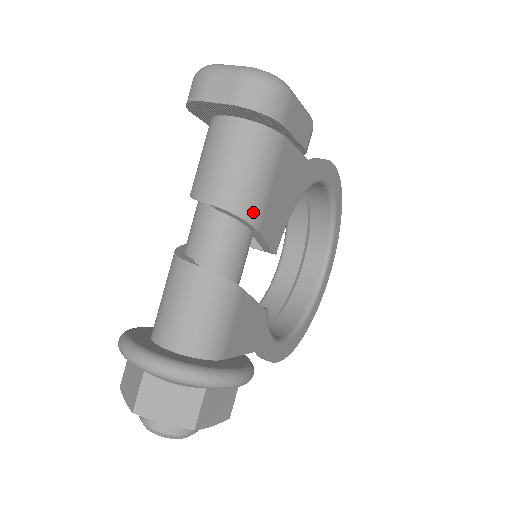
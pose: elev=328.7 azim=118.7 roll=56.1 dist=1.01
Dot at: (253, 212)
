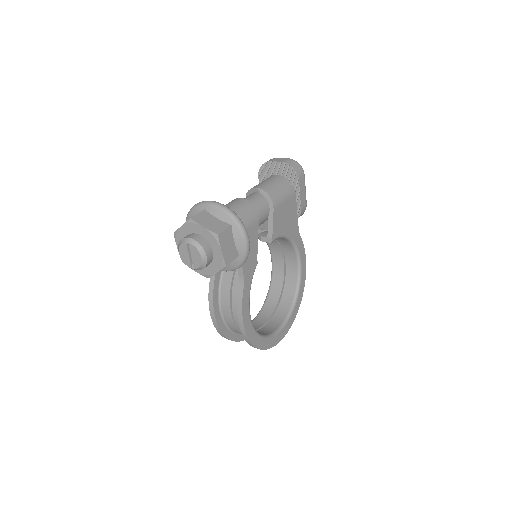
Dot at: (275, 200)
